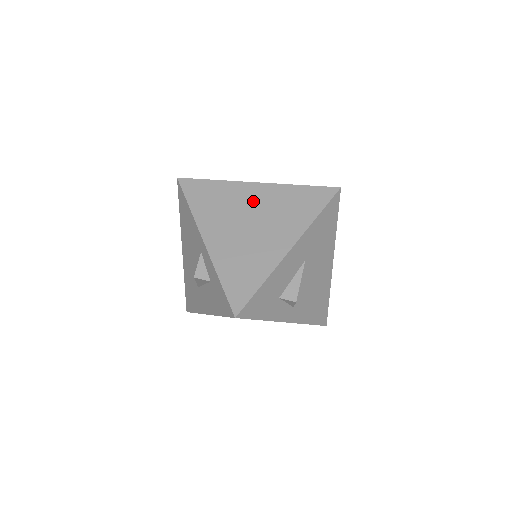
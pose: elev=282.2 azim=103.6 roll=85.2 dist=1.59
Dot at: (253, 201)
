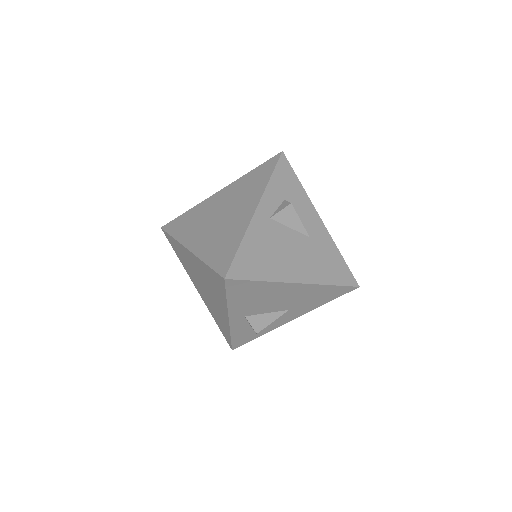
Dot at: occluded
